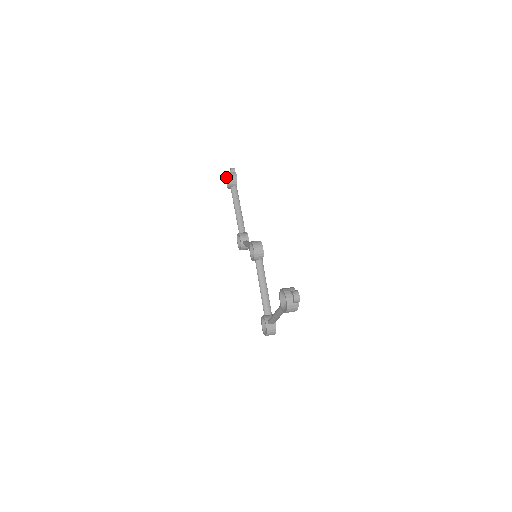
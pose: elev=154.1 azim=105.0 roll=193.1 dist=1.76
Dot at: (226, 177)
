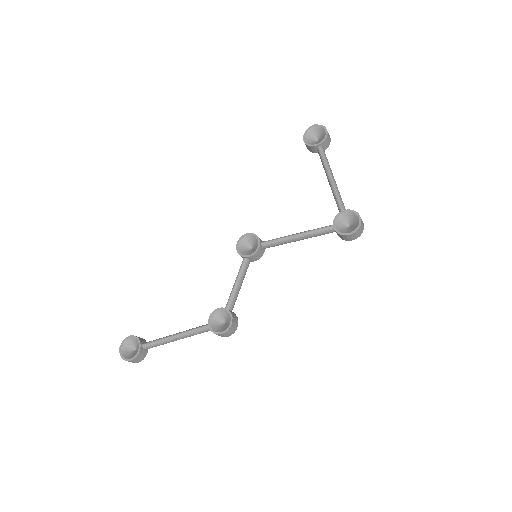
Dot at: (122, 356)
